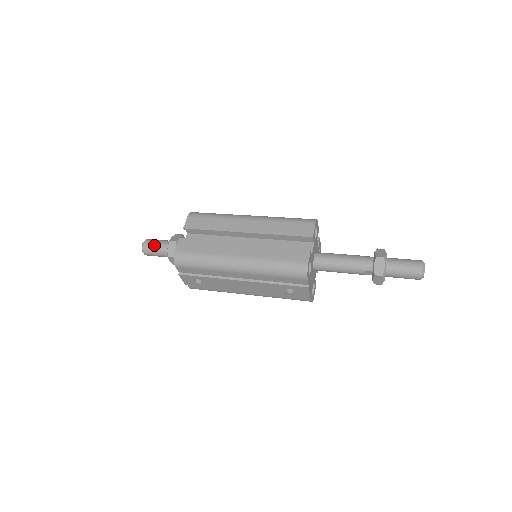
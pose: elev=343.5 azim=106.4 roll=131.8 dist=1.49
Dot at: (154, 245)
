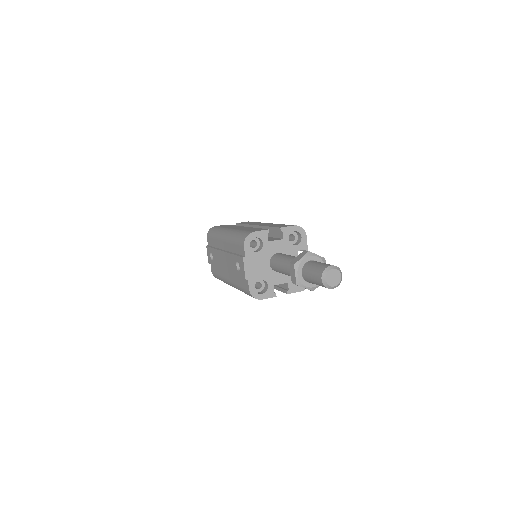
Dot at: occluded
